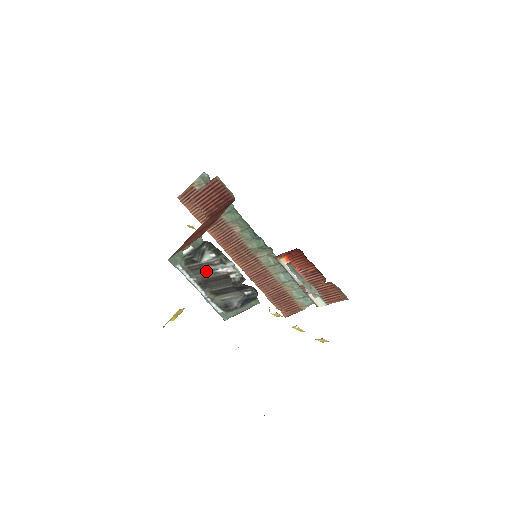
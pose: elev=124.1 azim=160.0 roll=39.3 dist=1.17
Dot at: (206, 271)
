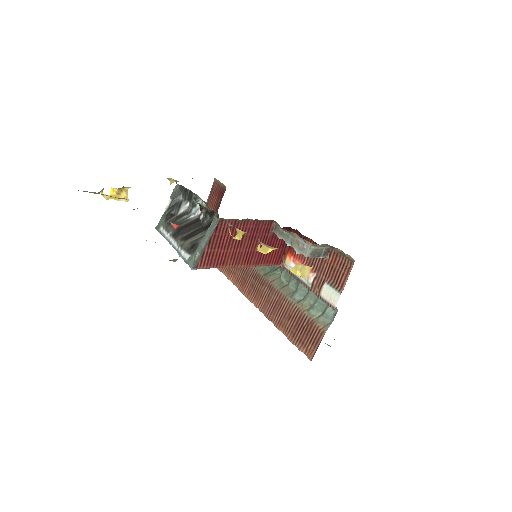
Dot at: (181, 221)
